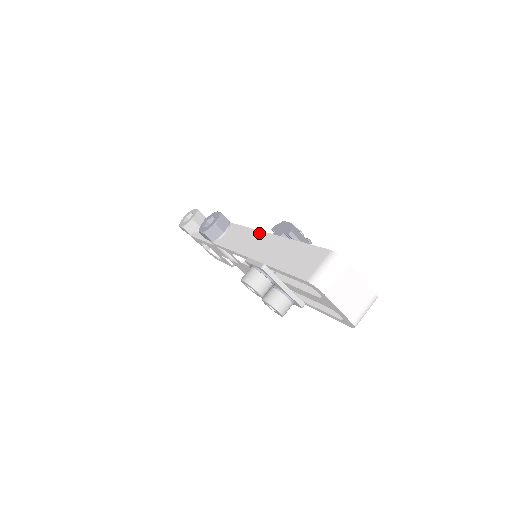
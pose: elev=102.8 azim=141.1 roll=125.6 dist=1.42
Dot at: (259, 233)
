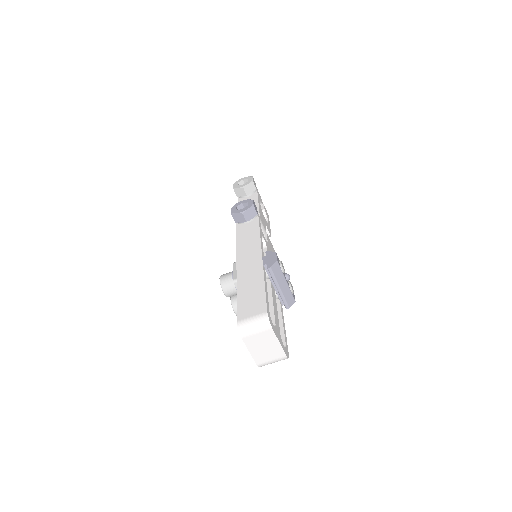
Dot at: (258, 247)
